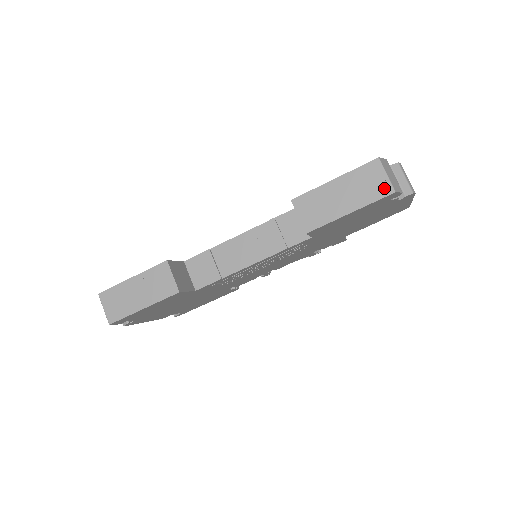
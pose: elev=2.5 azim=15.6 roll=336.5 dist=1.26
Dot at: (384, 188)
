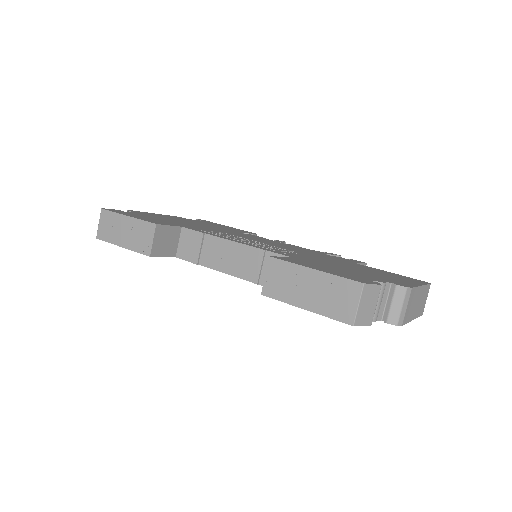
Dot at: (347, 314)
